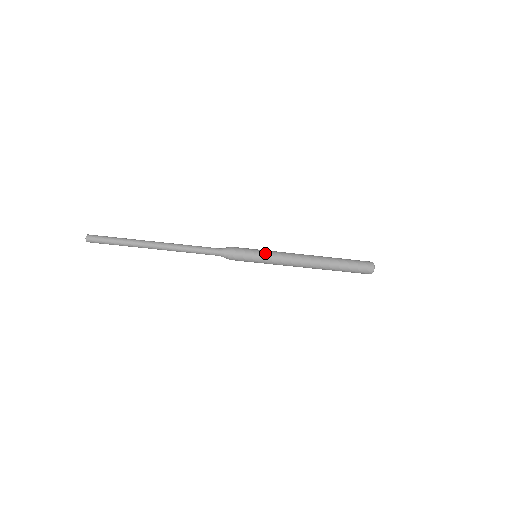
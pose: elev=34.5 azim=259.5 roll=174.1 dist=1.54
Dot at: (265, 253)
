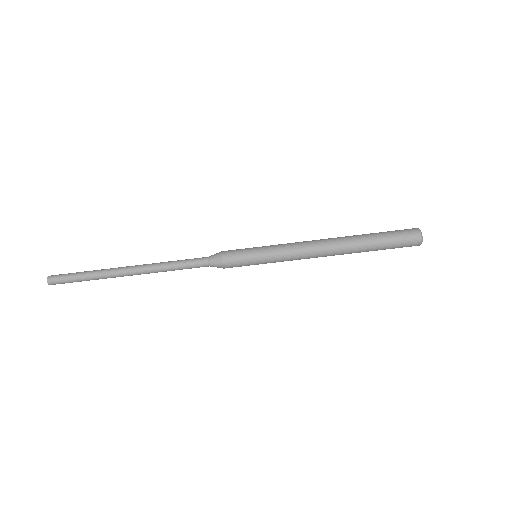
Dot at: (266, 252)
